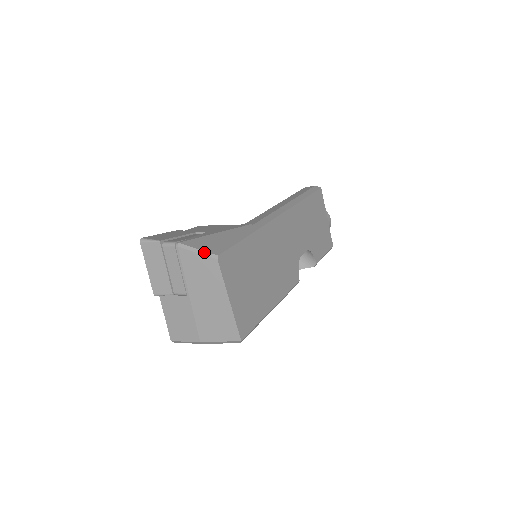
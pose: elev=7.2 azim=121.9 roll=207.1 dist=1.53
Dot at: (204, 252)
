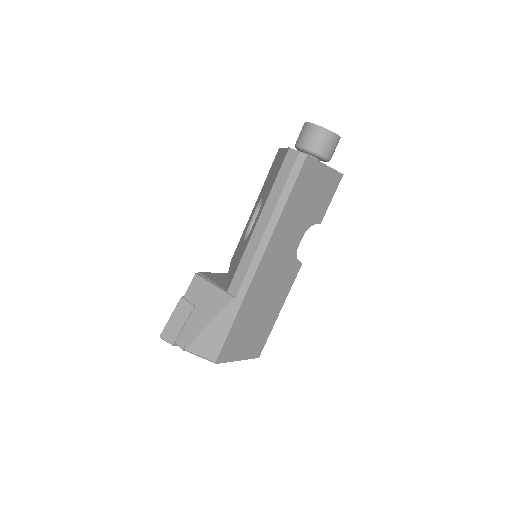
Dot at: occluded
